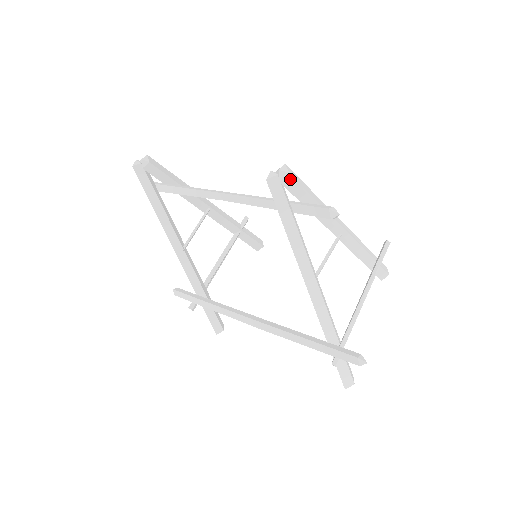
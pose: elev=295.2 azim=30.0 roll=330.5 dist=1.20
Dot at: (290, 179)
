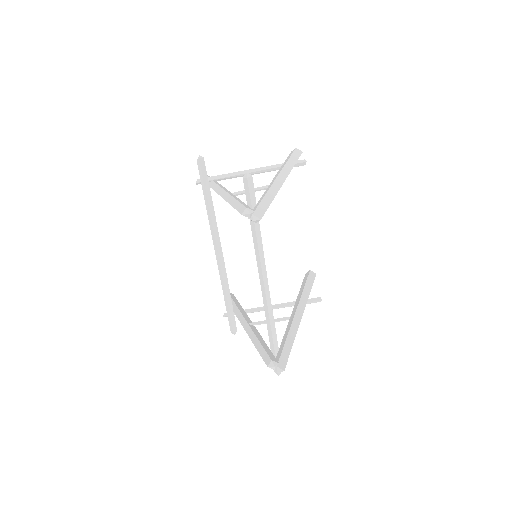
Dot at: occluded
